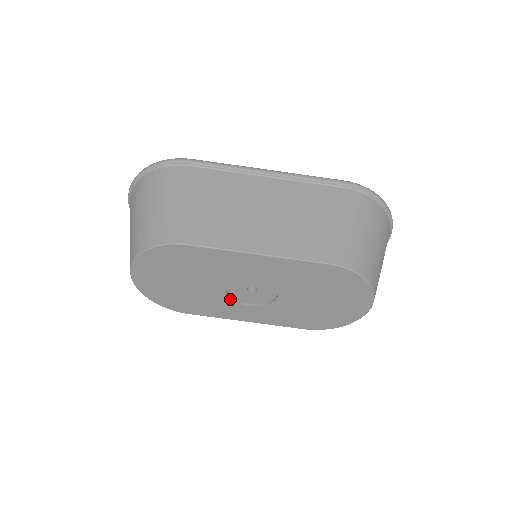
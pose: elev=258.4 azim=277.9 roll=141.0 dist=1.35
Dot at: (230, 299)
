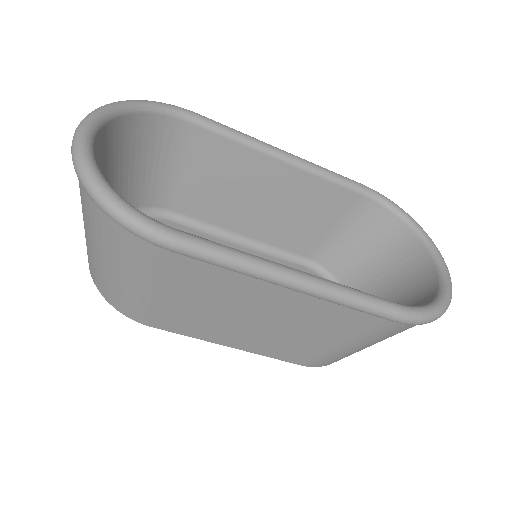
Dot at: occluded
